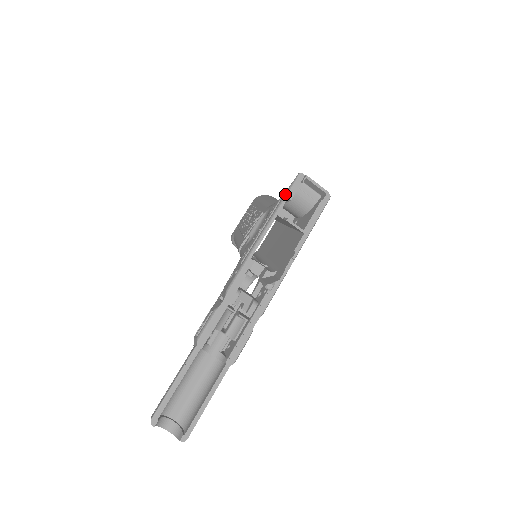
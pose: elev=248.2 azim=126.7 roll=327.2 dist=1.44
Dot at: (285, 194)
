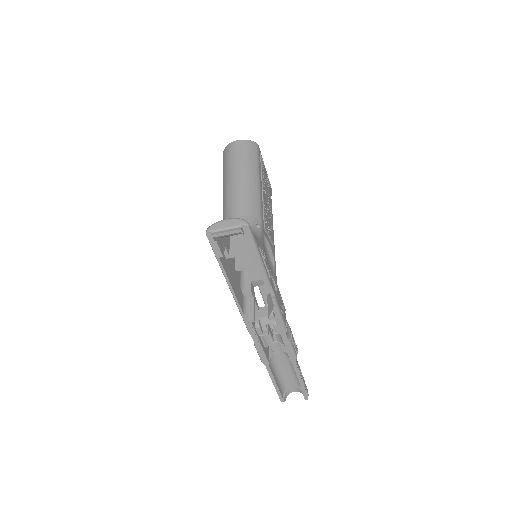
Dot at: occluded
